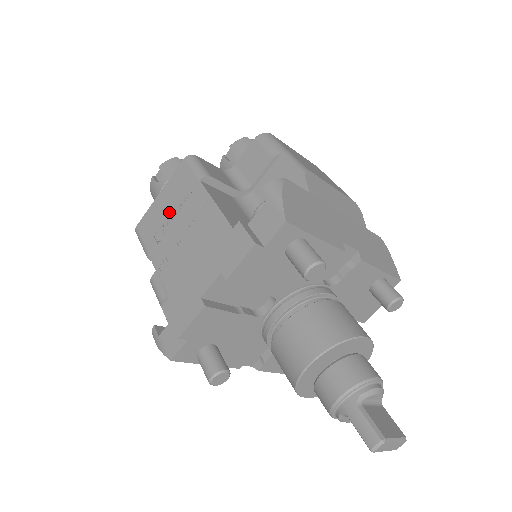
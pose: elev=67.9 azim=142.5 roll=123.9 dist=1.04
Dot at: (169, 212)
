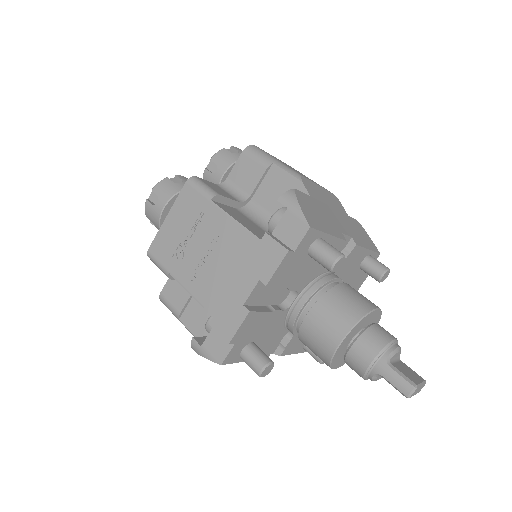
Dot at: (184, 233)
